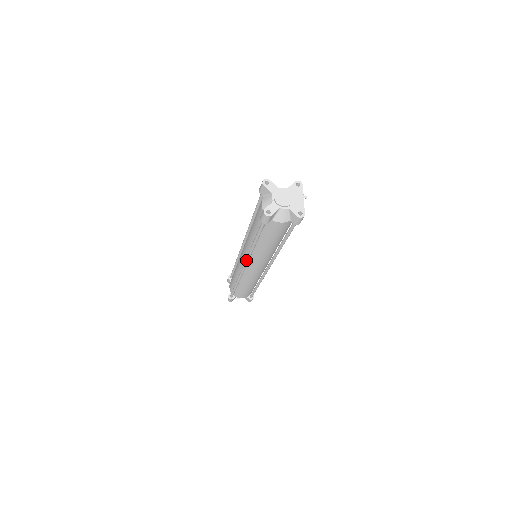
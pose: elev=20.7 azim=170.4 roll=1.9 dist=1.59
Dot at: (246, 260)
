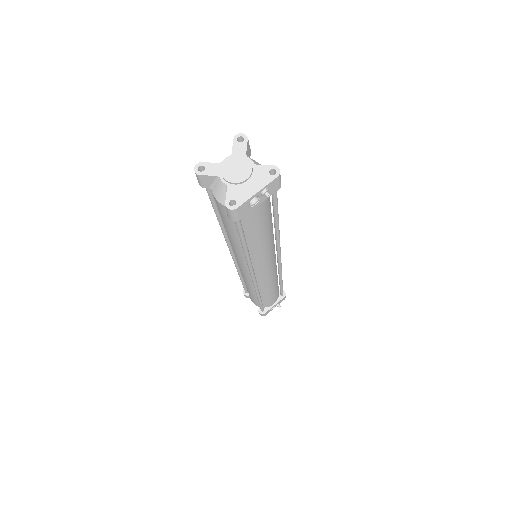
Dot at: (227, 243)
